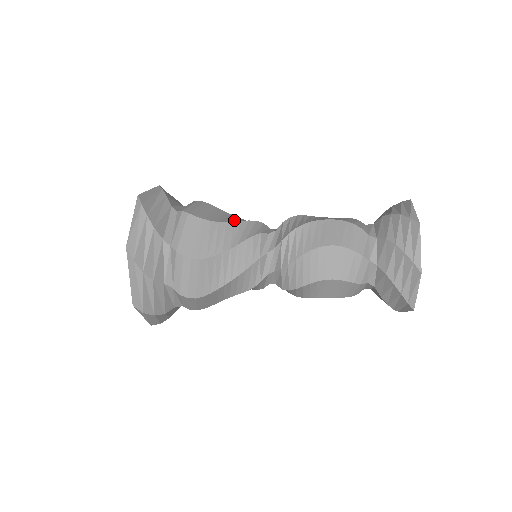
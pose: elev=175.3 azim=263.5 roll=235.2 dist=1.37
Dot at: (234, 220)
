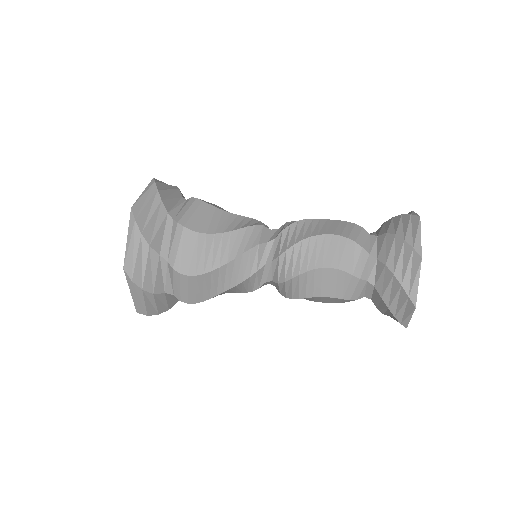
Dot at: occluded
